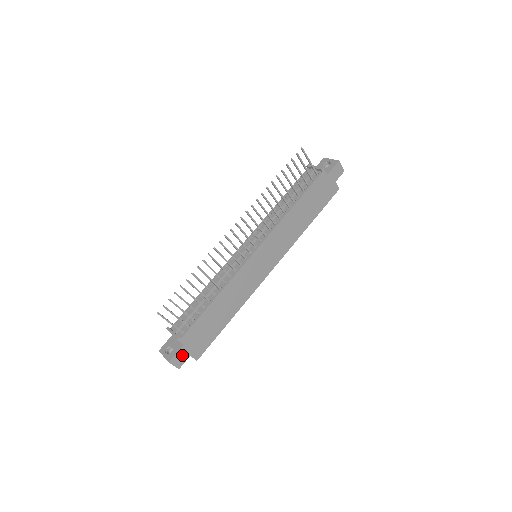
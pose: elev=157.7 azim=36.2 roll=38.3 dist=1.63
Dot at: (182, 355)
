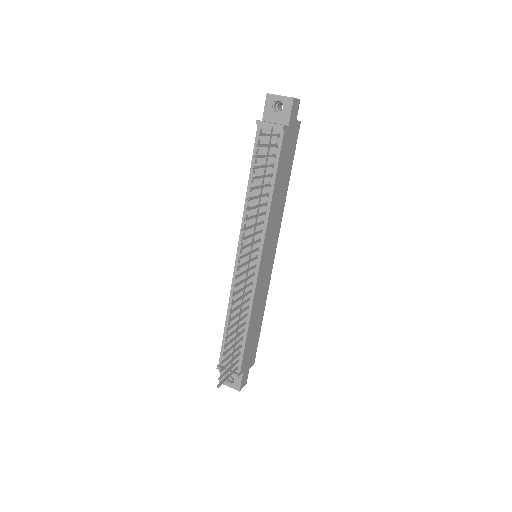
Dot at: (244, 377)
